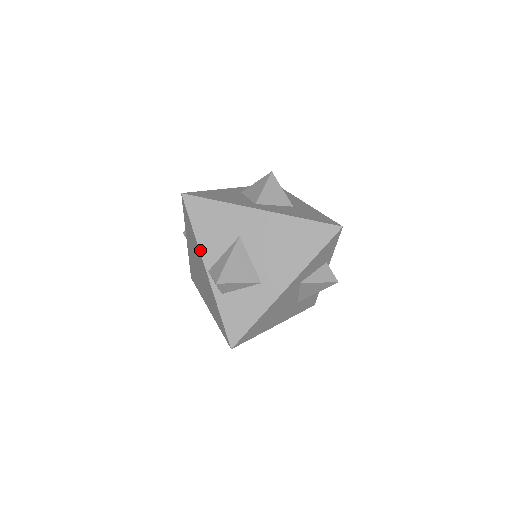
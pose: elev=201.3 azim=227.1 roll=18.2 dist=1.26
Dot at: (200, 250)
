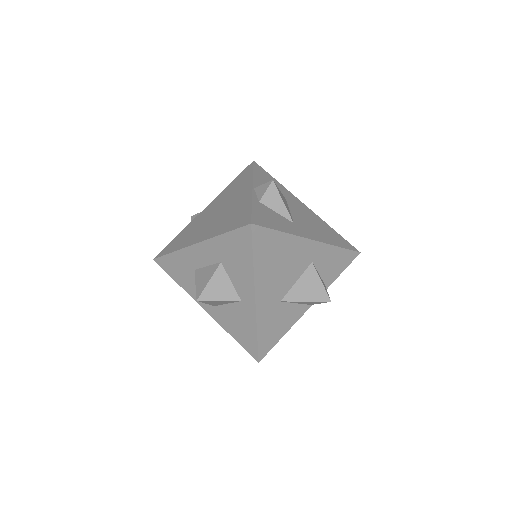
Dot at: (253, 180)
